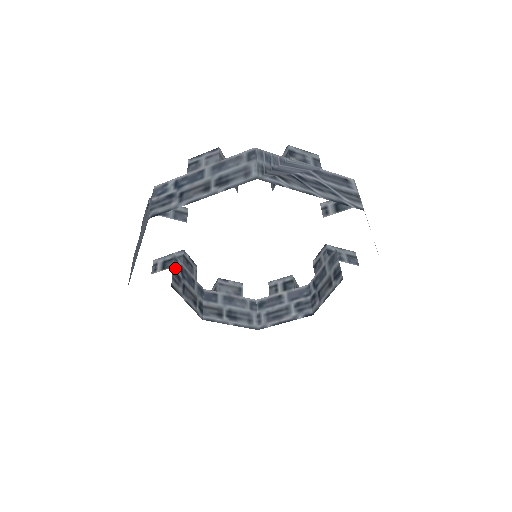
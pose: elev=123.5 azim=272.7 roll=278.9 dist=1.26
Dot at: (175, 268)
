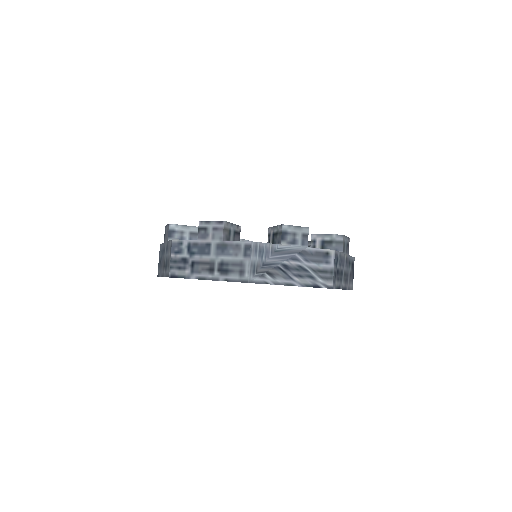
Dot at: occluded
